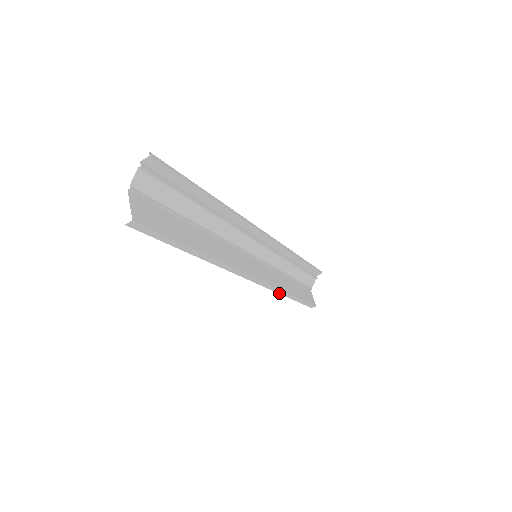
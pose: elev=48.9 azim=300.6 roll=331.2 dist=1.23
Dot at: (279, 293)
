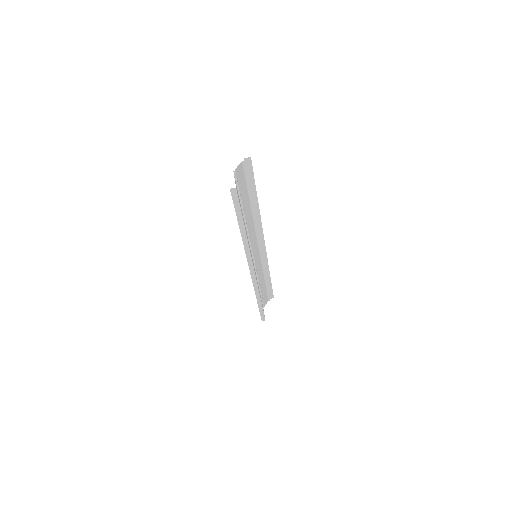
Dot at: (255, 293)
